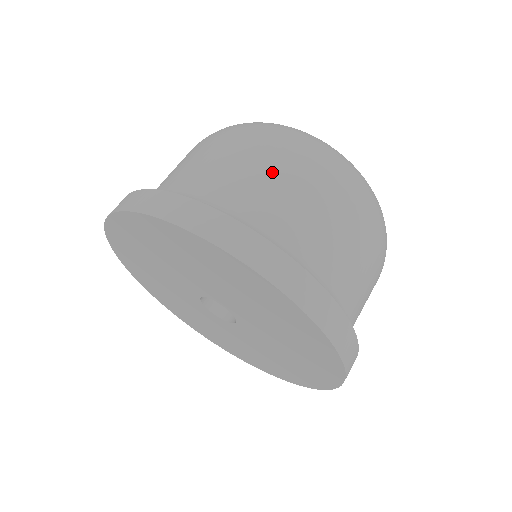
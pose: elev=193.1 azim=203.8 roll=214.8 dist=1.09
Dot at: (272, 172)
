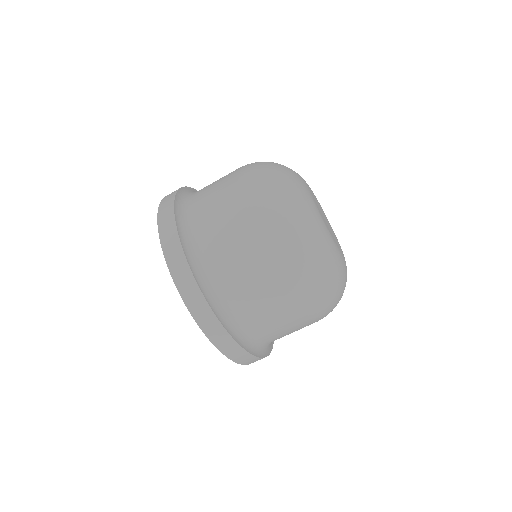
Dot at: occluded
